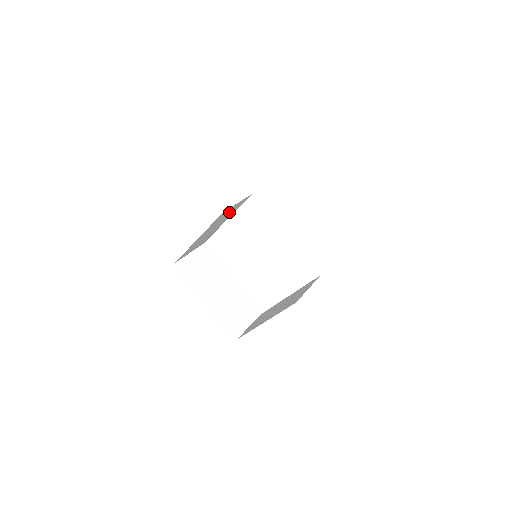
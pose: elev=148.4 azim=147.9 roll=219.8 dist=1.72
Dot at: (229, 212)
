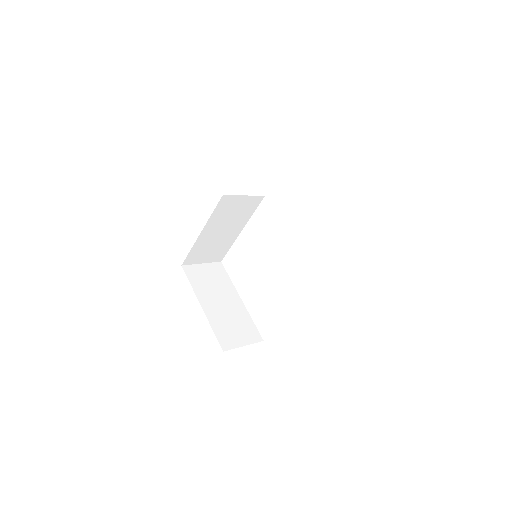
Dot at: (237, 210)
